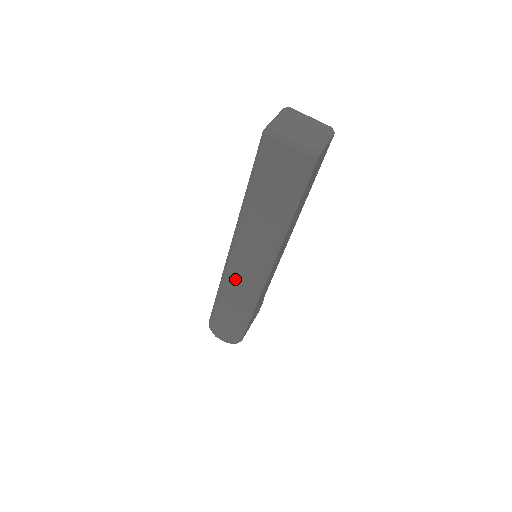
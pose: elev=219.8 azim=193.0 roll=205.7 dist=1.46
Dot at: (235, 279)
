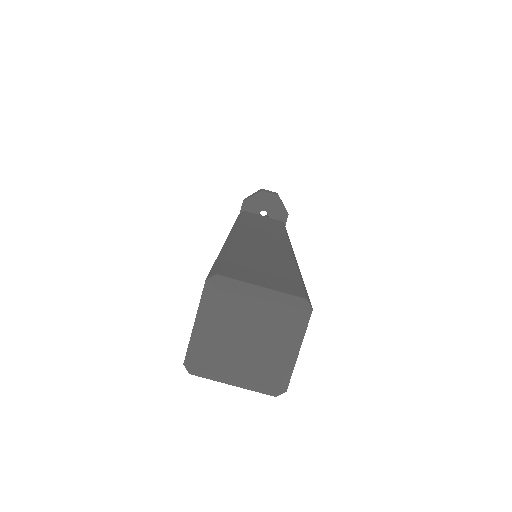
Dot at: occluded
